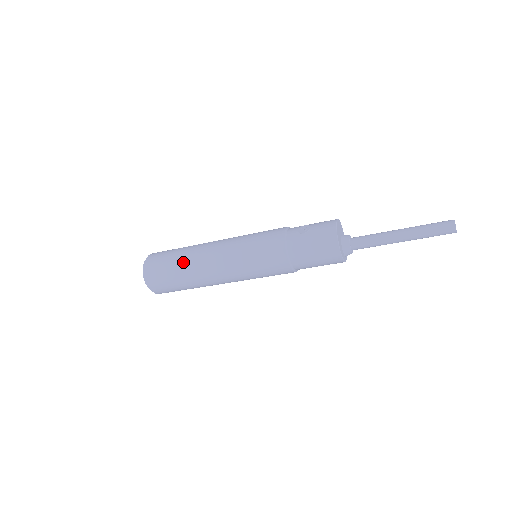
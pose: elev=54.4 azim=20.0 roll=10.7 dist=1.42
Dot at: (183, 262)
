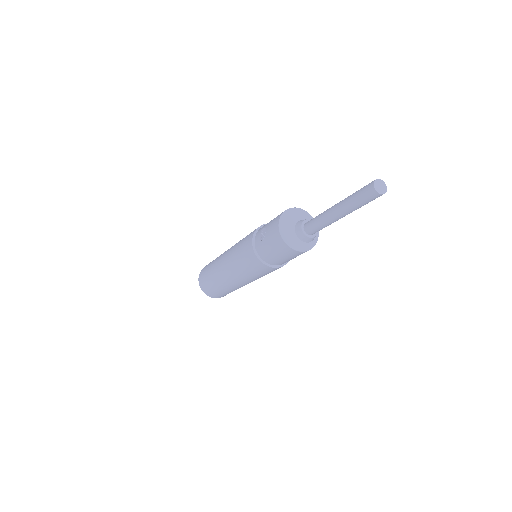
Dot at: (214, 279)
